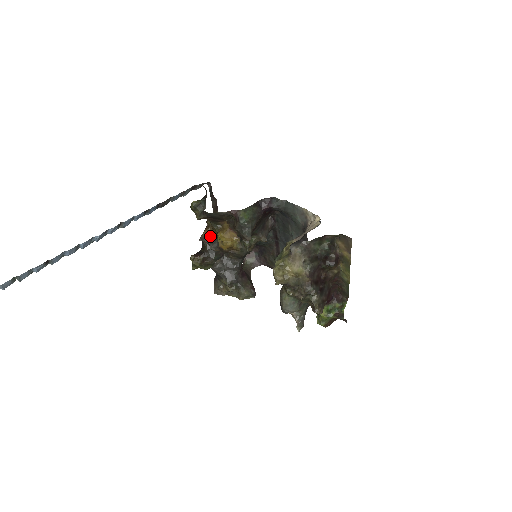
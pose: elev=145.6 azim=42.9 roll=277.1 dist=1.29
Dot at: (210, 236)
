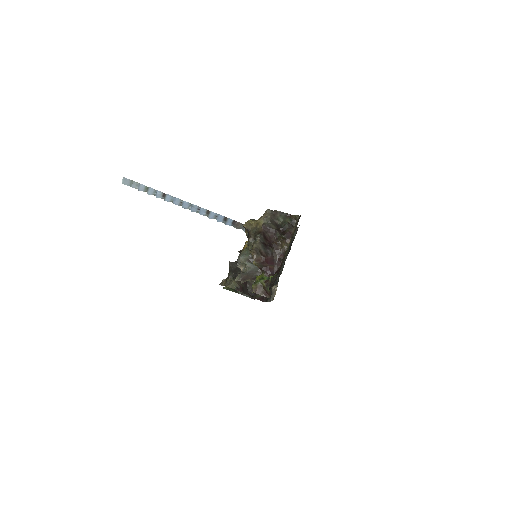
Dot at: occluded
